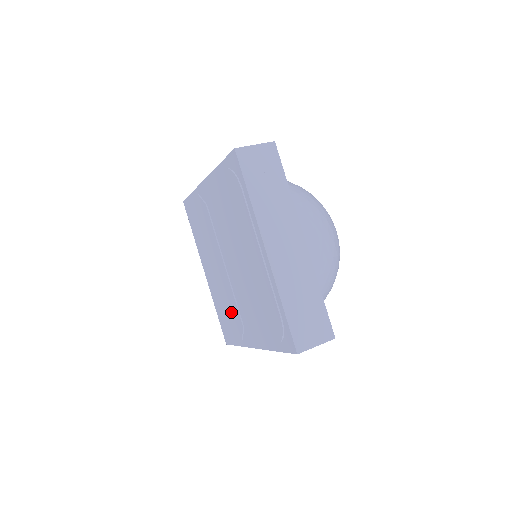
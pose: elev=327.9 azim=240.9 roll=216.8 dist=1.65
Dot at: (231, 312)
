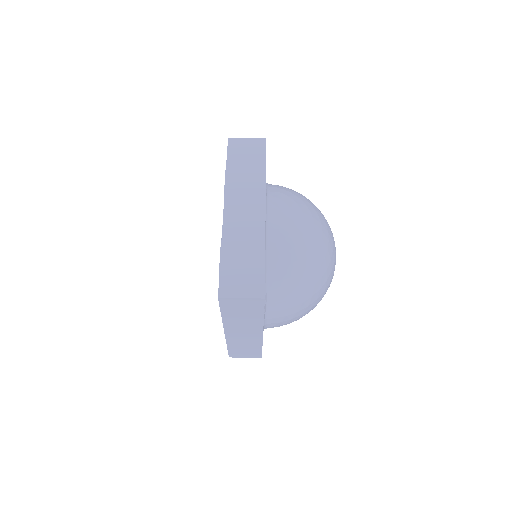
Dot at: occluded
